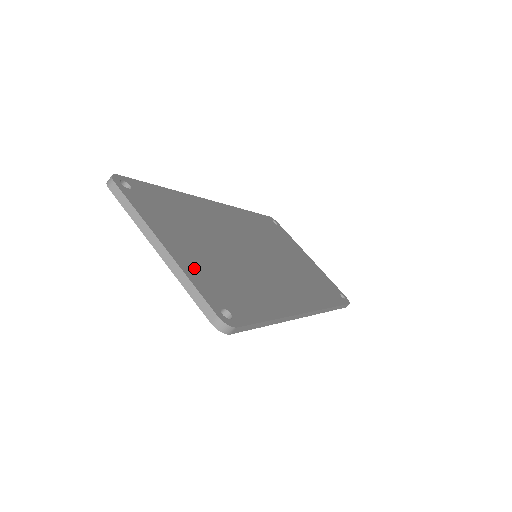
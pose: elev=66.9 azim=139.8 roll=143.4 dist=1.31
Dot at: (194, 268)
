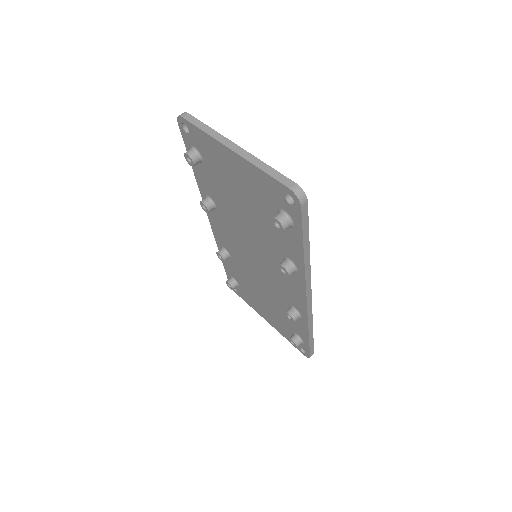
Dot at: occluded
